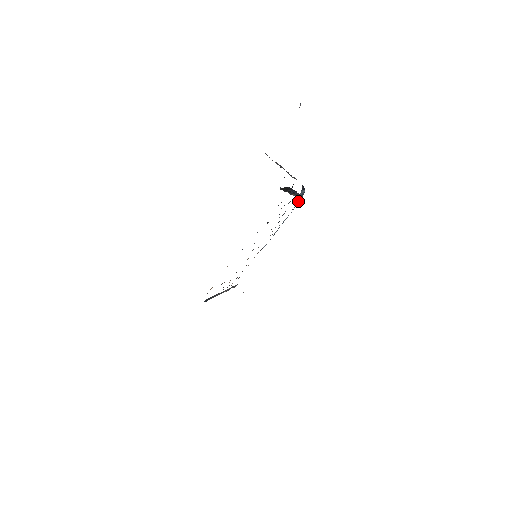
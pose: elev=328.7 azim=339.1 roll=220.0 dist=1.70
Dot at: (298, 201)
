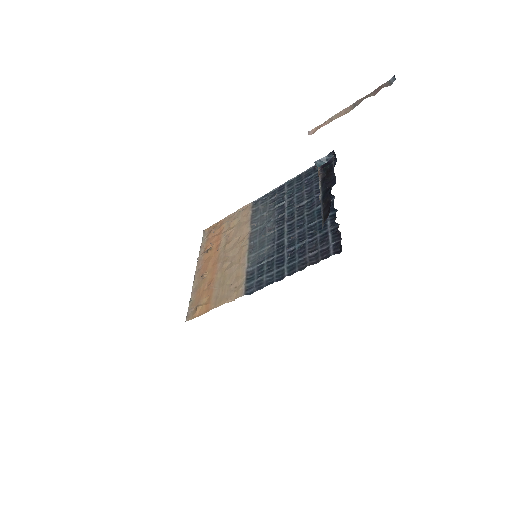
Dot at: occluded
